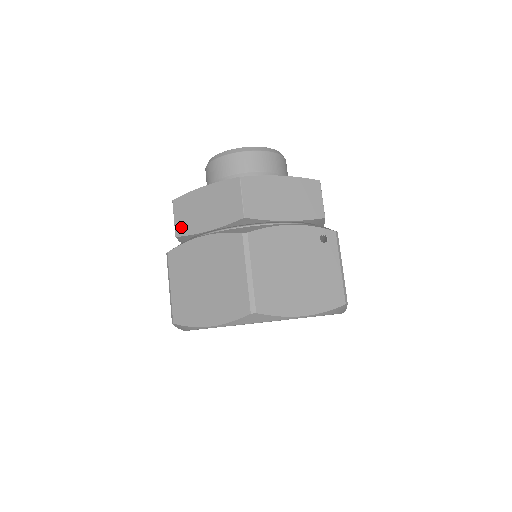
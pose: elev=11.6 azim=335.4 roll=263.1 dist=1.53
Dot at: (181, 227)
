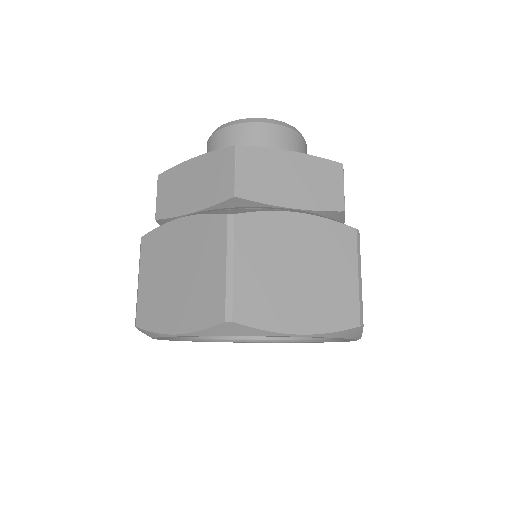
Dot at: (248, 187)
